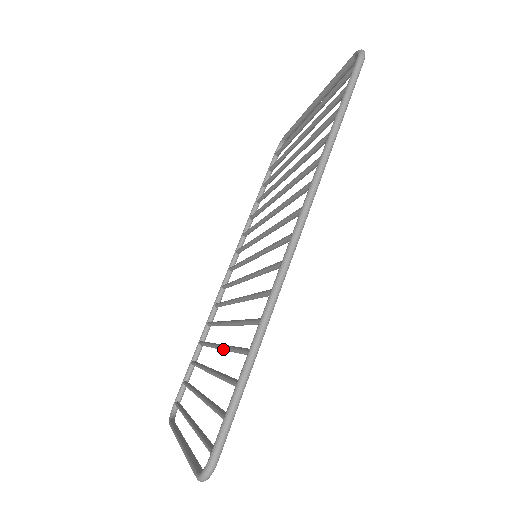
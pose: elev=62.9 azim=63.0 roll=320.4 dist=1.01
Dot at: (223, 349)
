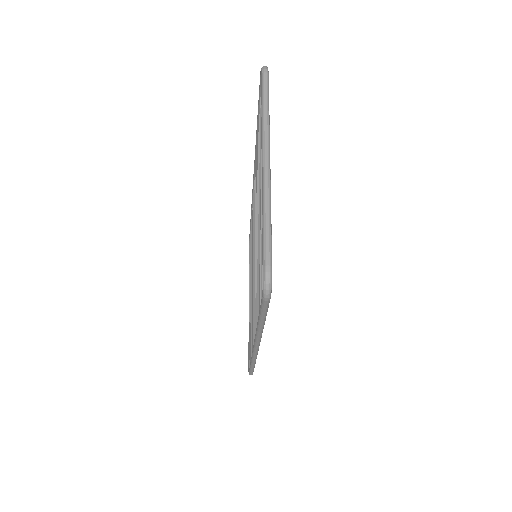
Dot at: occluded
